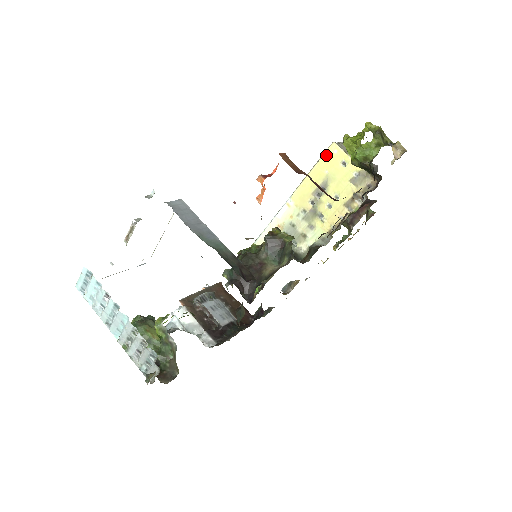
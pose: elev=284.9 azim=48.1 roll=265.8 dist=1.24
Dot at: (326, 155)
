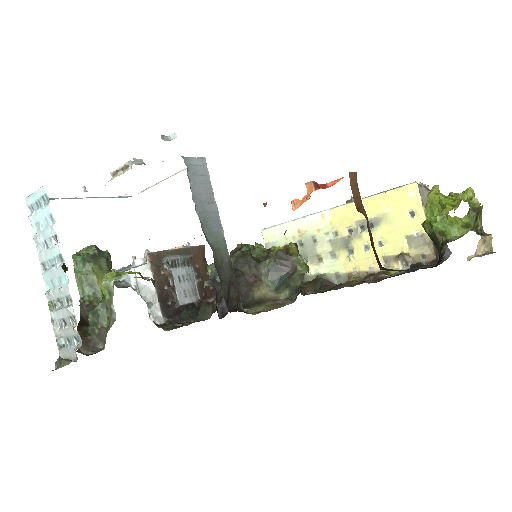
Dot at: (398, 191)
